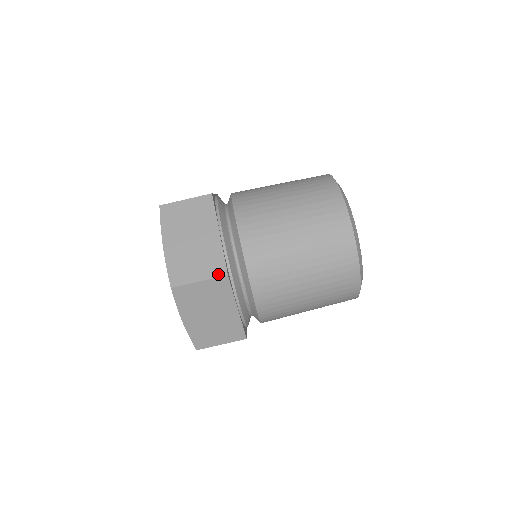
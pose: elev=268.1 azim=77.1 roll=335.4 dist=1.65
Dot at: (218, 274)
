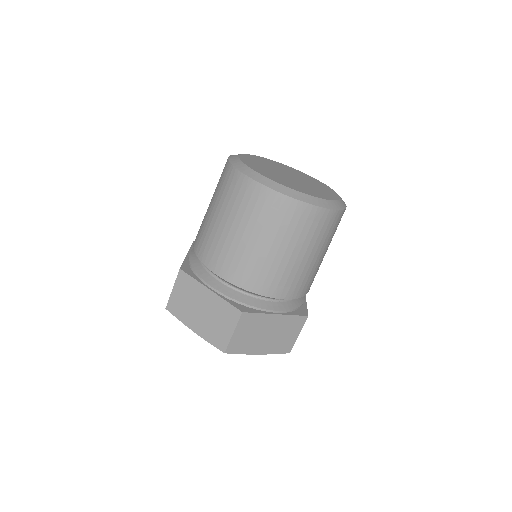
Dot at: (303, 322)
